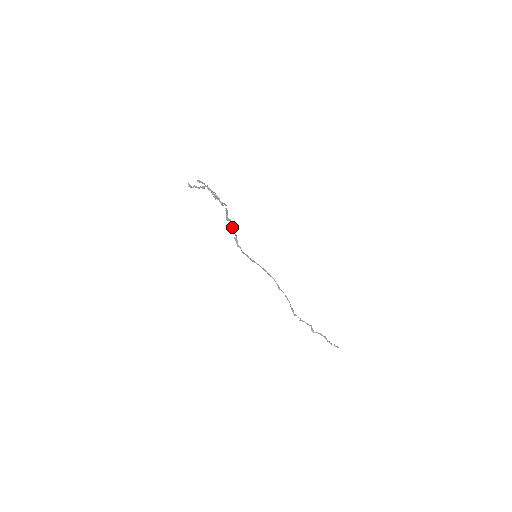
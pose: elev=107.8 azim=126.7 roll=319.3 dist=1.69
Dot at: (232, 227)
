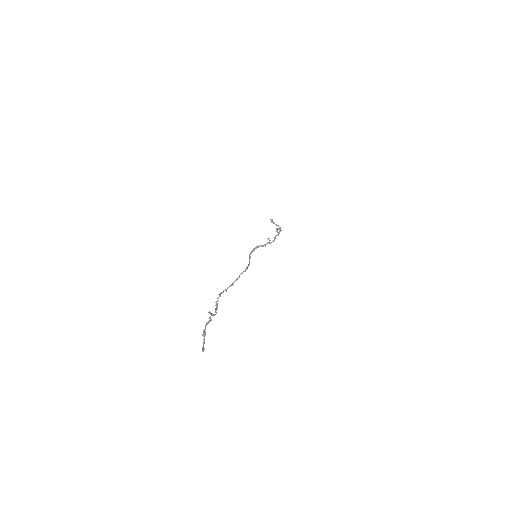
Dot at: (266, 244)
